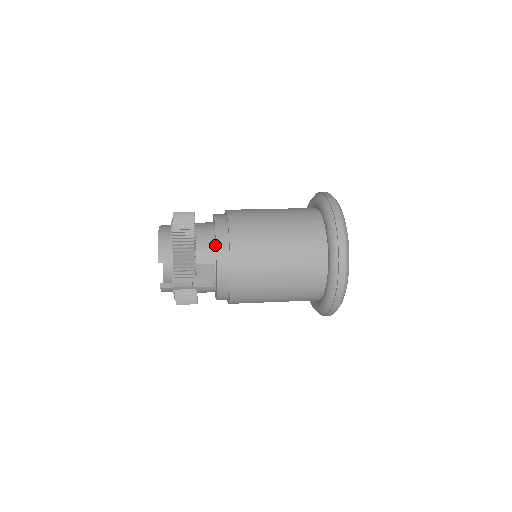
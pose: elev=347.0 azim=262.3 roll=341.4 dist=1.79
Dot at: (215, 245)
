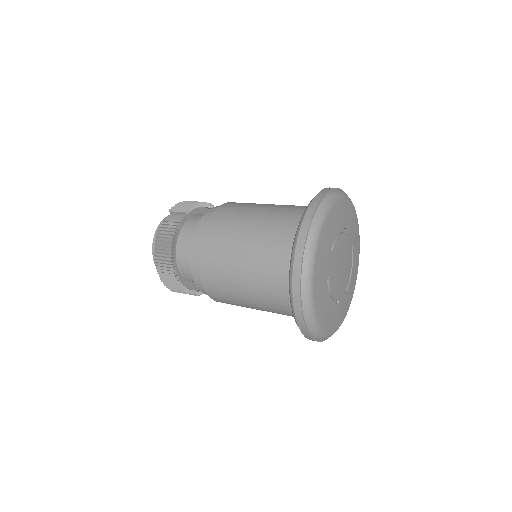
Dot at: occluded
